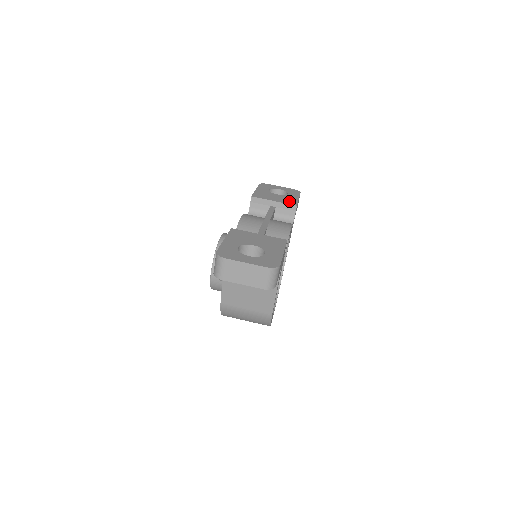
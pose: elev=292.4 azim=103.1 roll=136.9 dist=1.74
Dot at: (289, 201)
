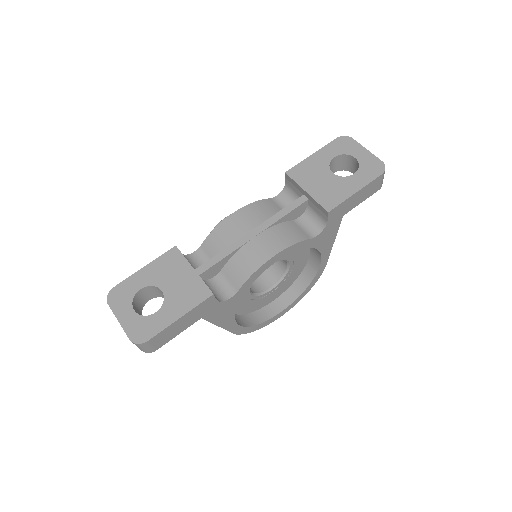
Dot at: (329, 197)
